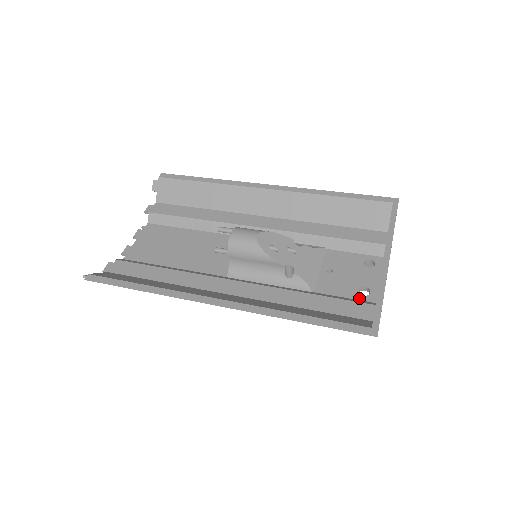
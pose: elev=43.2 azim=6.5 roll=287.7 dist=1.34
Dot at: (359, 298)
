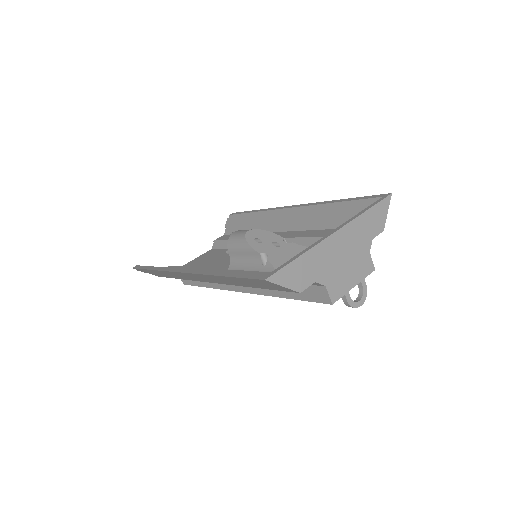
Dot at: occluded
